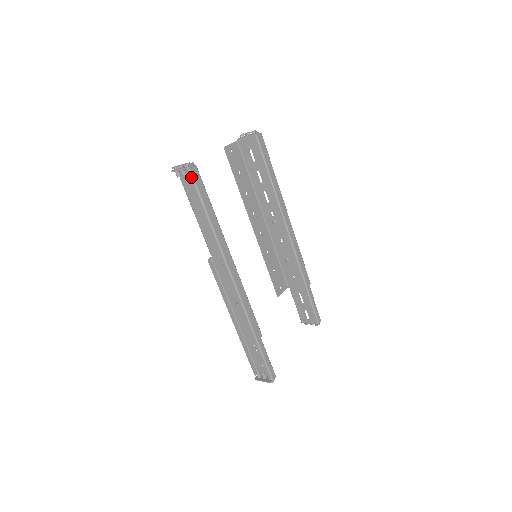
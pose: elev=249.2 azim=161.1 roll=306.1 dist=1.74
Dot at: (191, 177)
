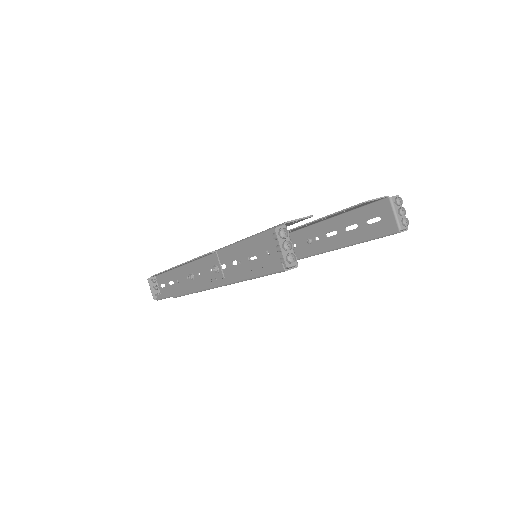
Dot at: (277, 271)
